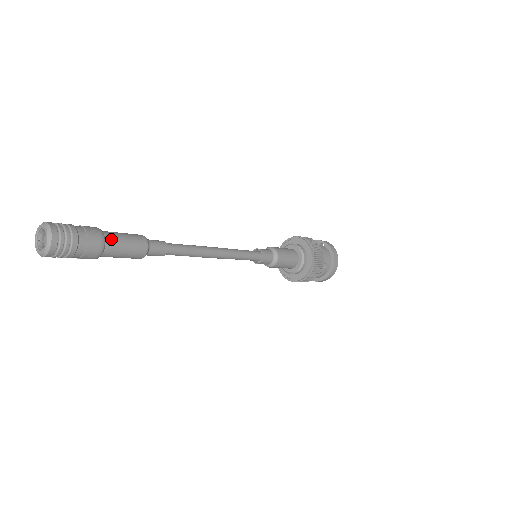
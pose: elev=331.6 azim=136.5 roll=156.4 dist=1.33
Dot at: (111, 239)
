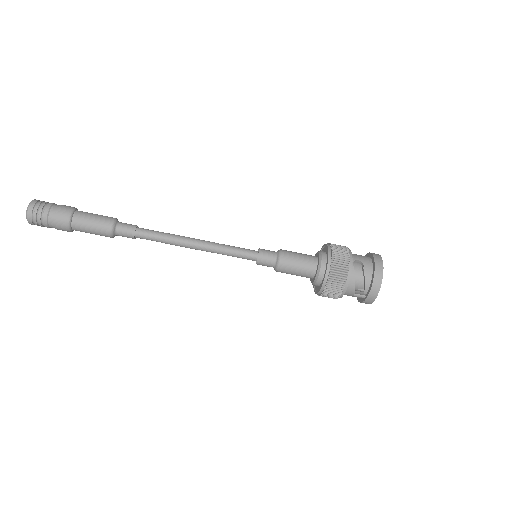
Dot at: (82, 212)
